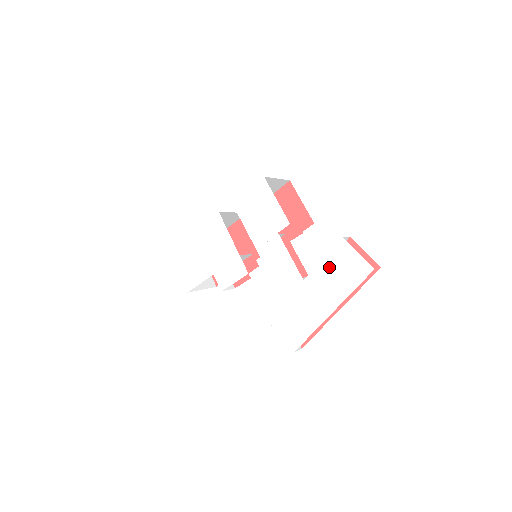
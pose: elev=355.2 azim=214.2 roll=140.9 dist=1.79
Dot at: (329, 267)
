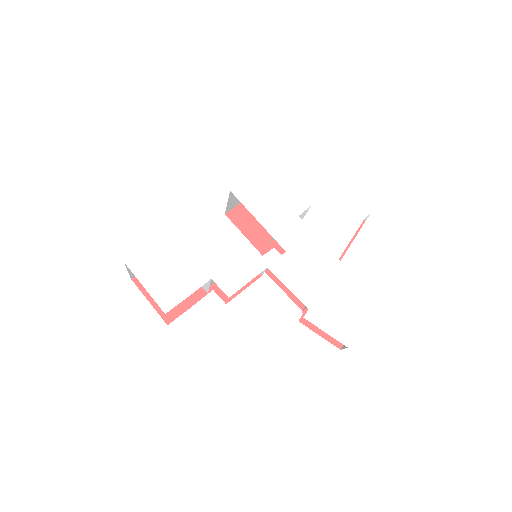
Dot at: (365, 242)
